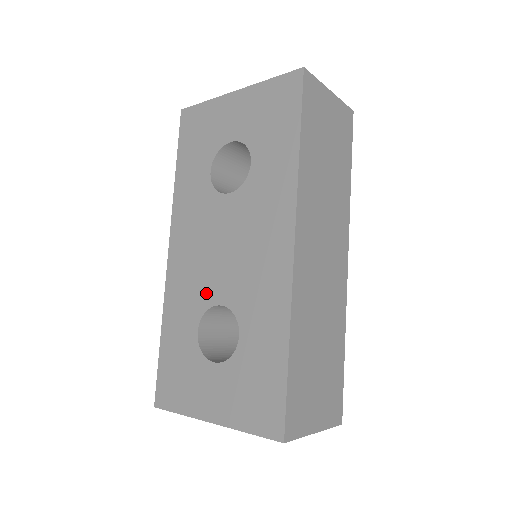
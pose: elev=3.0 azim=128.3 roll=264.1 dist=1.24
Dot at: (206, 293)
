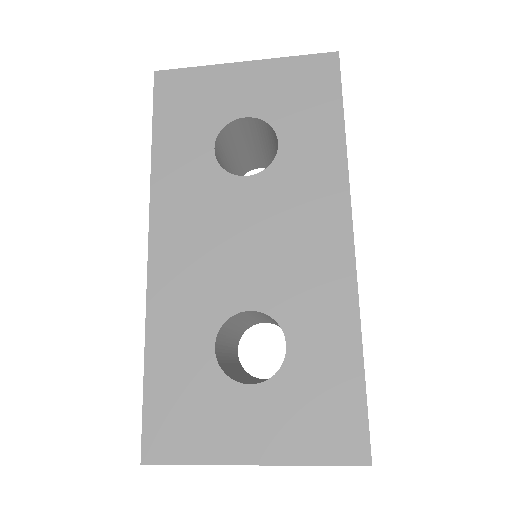
Dot at: (224, 297)
